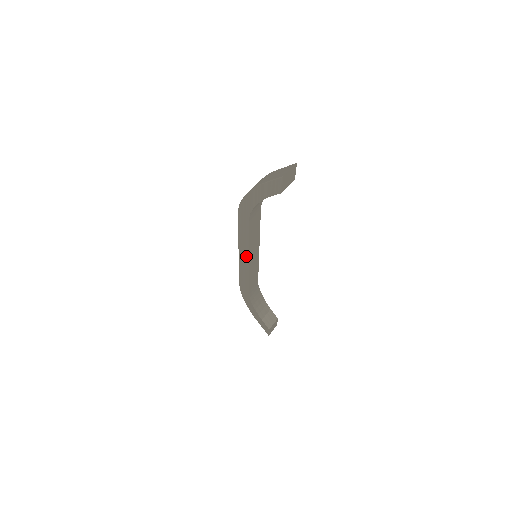
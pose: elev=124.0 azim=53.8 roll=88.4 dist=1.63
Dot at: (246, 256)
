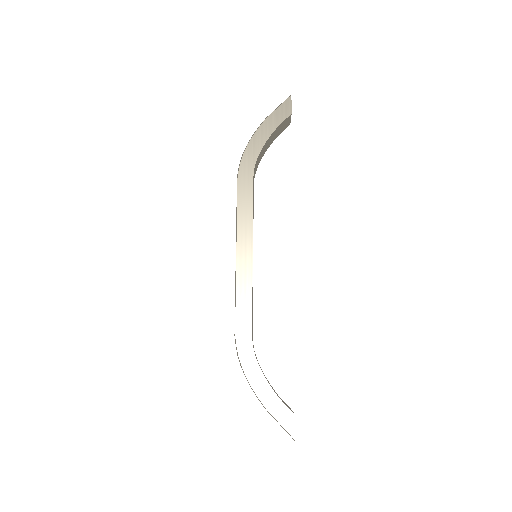
Dot at: (248, 247)
